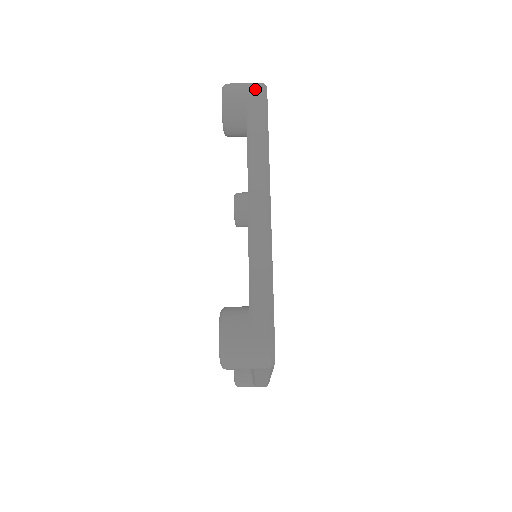
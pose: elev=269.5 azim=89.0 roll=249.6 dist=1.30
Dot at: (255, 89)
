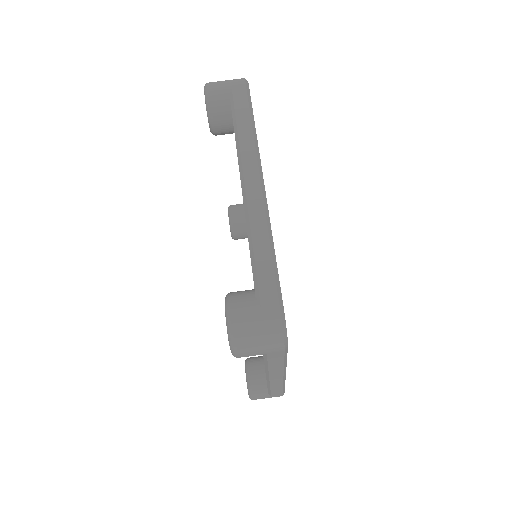
Dot at: (236, 83)
